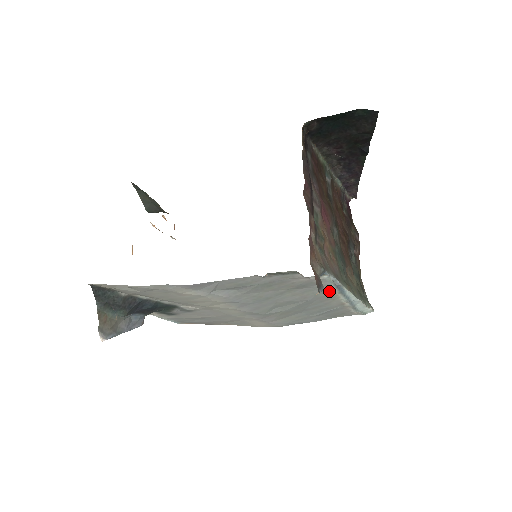
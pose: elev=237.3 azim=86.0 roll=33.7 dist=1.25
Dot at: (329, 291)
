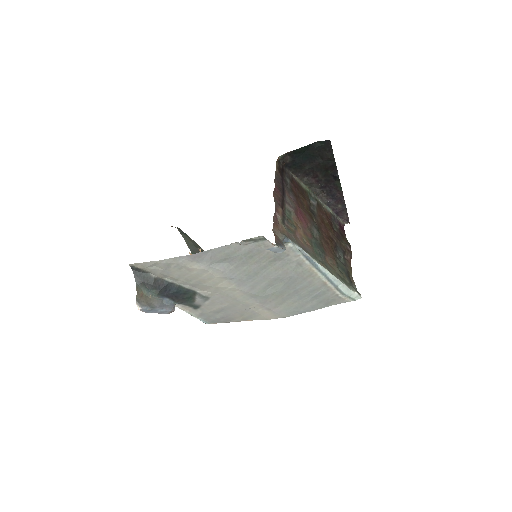
Dot at: (303, 265)
